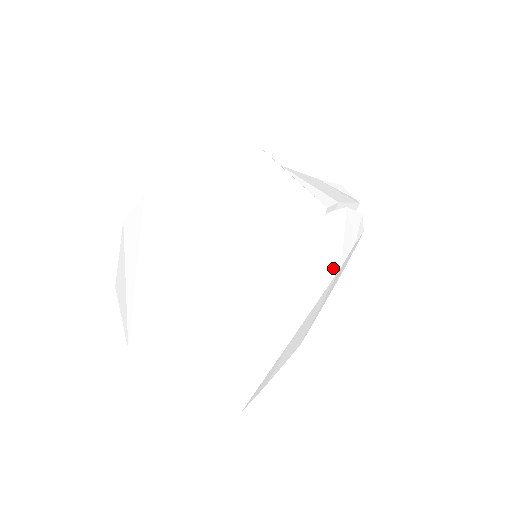
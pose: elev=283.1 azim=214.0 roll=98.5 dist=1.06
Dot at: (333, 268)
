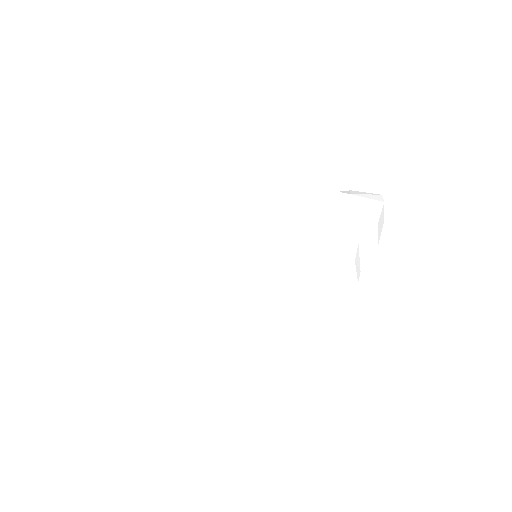
Dot at: (246, 295)
